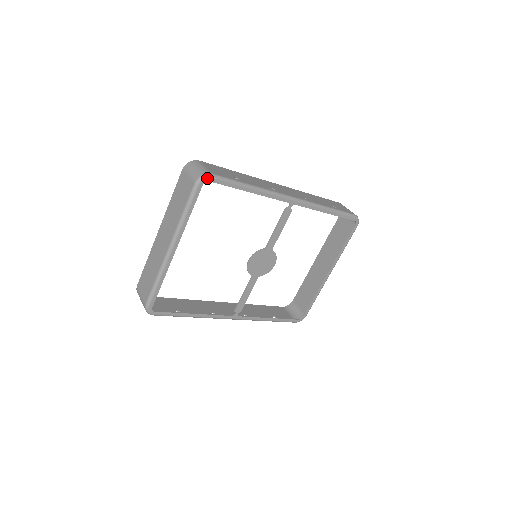
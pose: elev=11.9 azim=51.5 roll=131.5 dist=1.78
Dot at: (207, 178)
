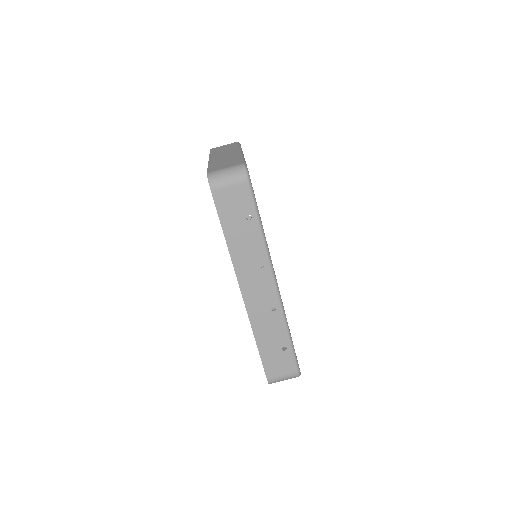
Dot at: occluded
